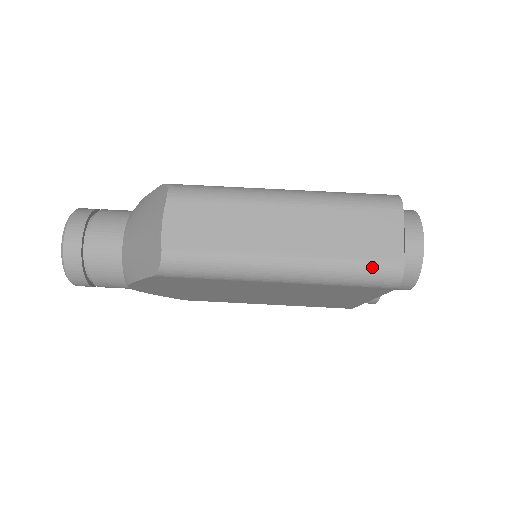
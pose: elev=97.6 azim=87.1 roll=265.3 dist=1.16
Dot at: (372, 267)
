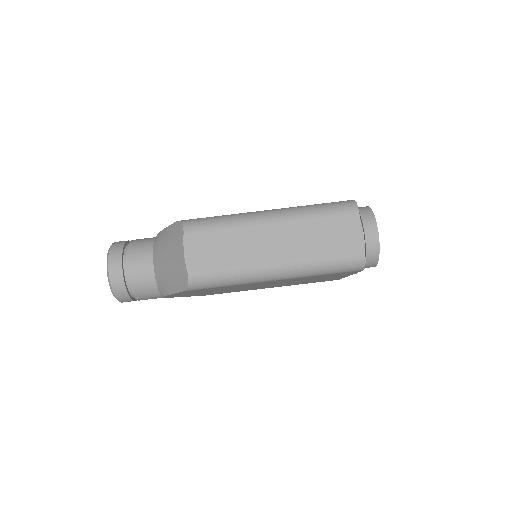
Dot at: (342, 259)
